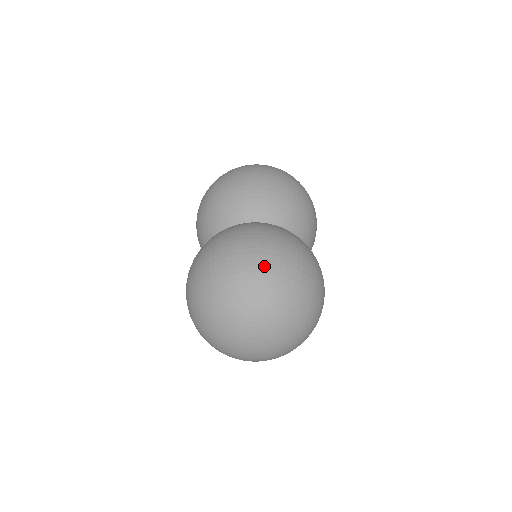
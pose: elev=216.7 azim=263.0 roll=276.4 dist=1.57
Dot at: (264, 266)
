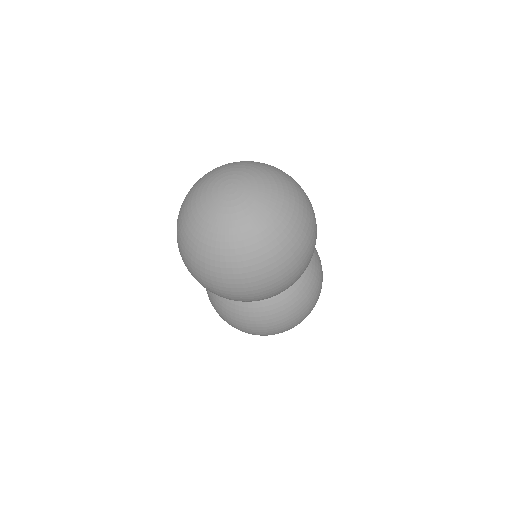
Dot at: occluded
